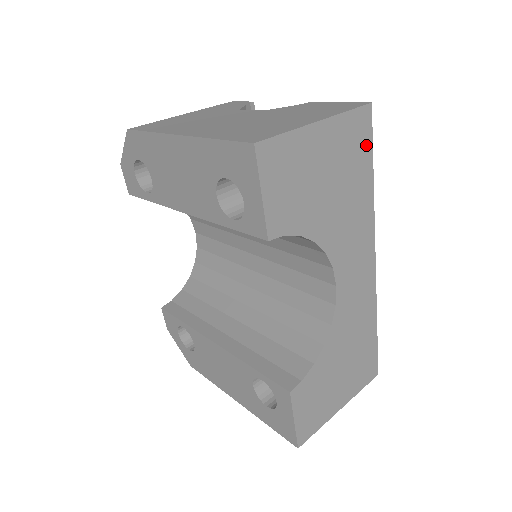
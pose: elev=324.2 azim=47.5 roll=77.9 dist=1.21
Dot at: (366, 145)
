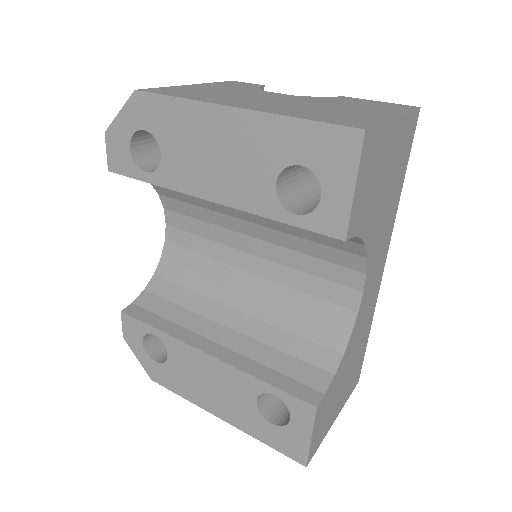
Dot at: (408, 149)
